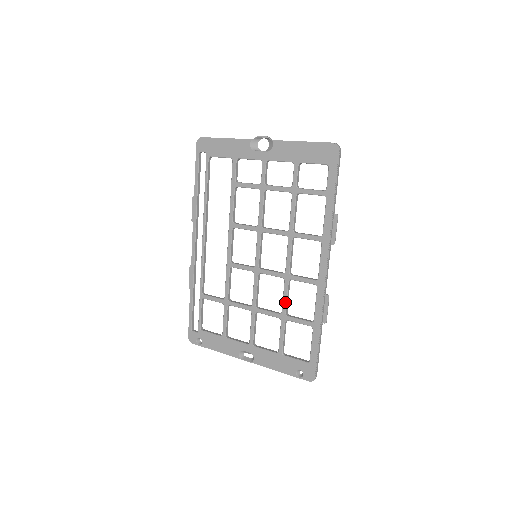
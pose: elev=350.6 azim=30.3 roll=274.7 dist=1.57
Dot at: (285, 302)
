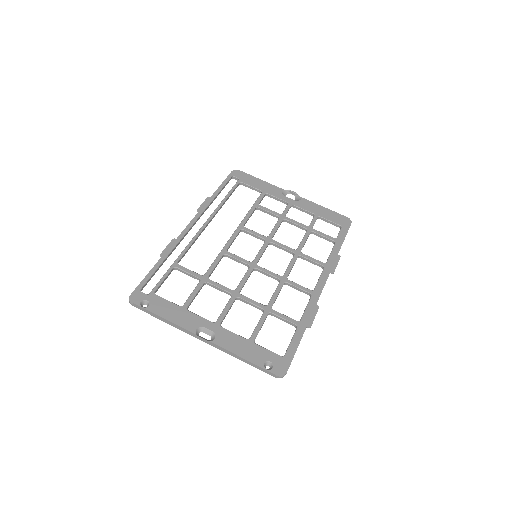
Dot at: (275, 297)
